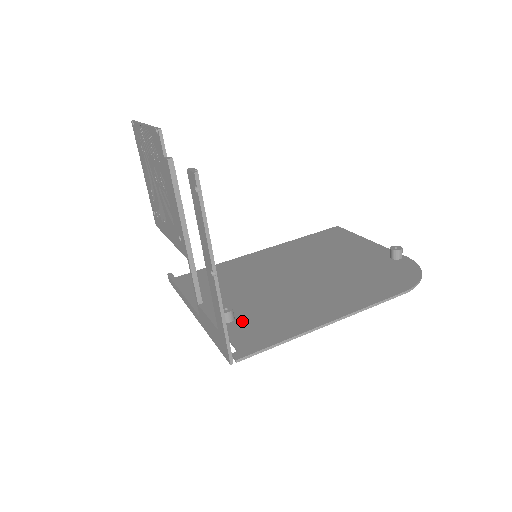
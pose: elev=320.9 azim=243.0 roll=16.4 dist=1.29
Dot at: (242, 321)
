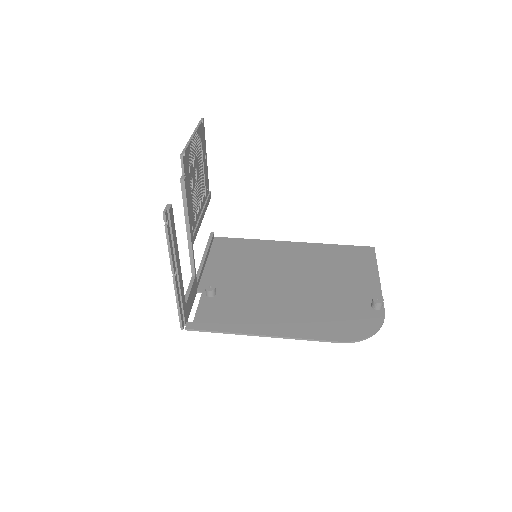
Dot at: (217, 301)
